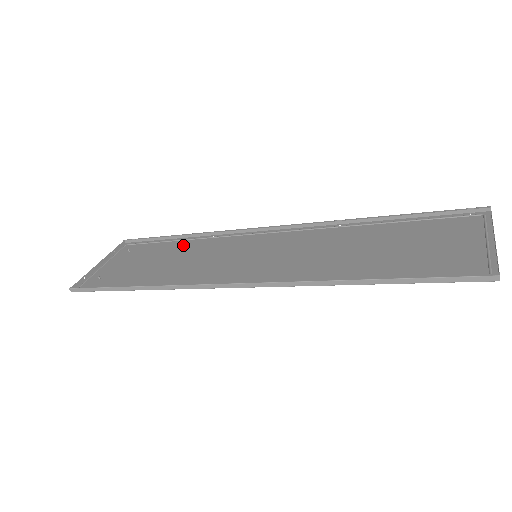
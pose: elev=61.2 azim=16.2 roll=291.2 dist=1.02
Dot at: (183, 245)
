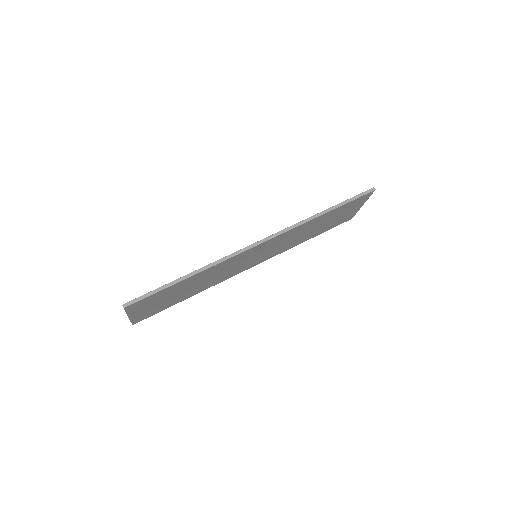
Dot at: (193, 292)
